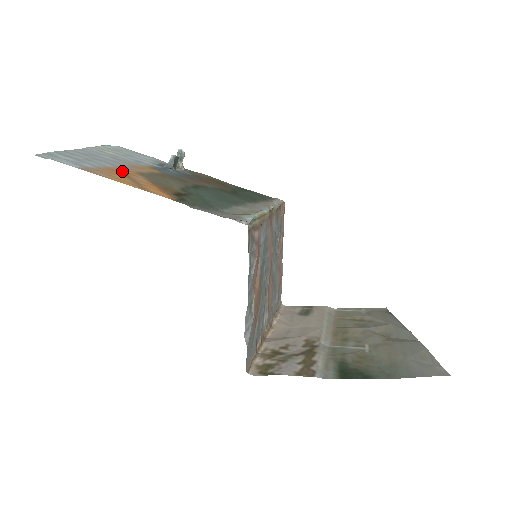
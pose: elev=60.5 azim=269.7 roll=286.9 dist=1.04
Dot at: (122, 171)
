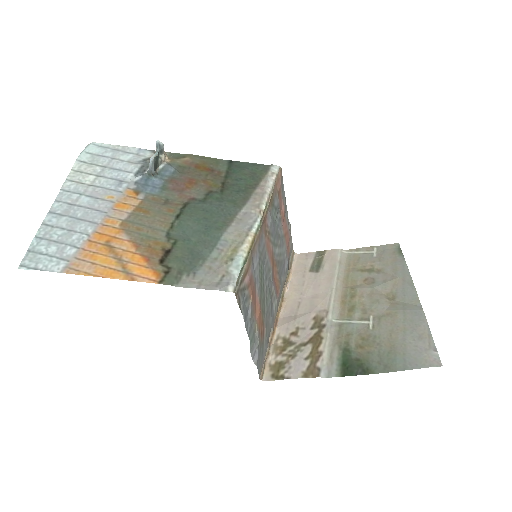
Dot at: (104, 236)
